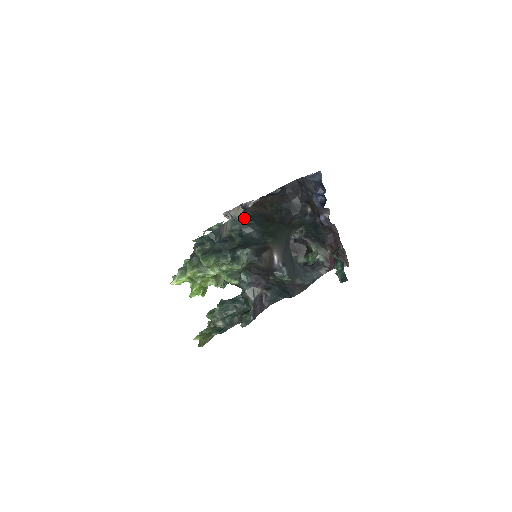
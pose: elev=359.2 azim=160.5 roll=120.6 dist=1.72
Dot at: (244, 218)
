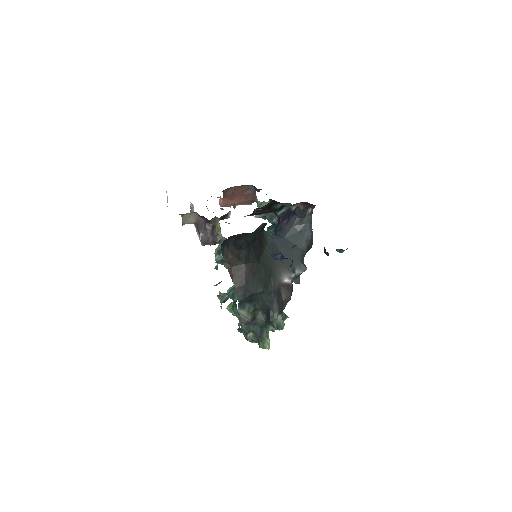
Dot at: (244, 300)
